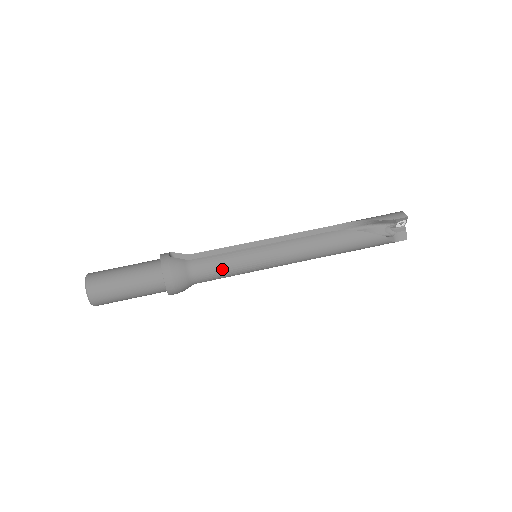
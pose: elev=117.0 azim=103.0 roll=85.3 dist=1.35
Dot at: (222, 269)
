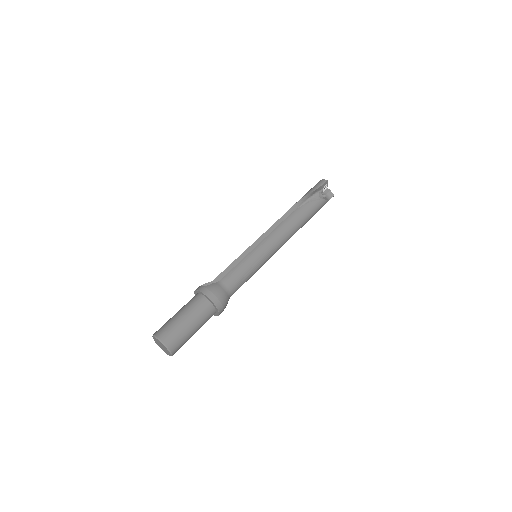
Dot at: (244, 274)
